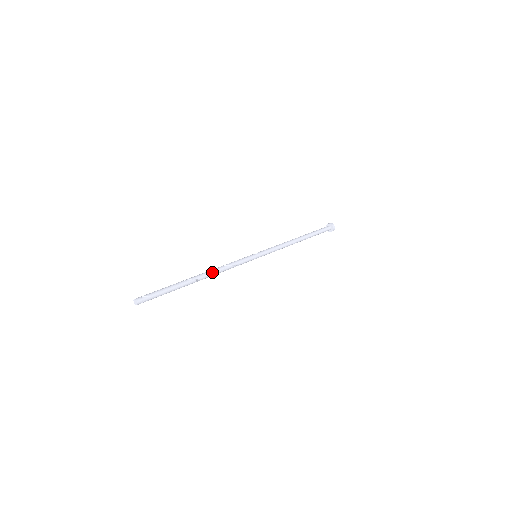
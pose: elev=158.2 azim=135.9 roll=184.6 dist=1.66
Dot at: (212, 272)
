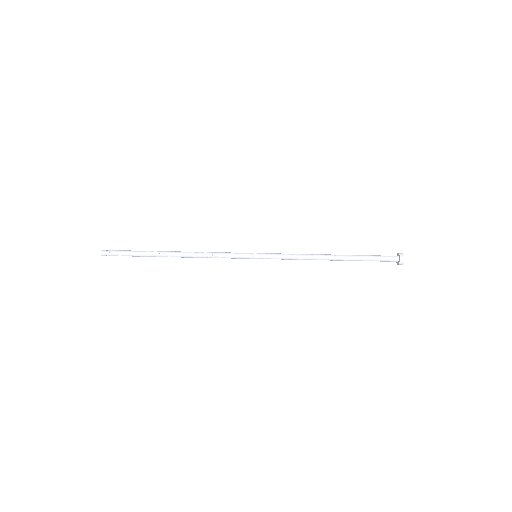
Dot at: (189, 255)
